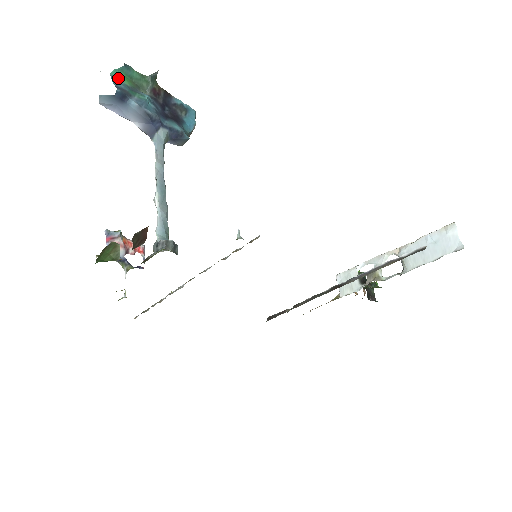
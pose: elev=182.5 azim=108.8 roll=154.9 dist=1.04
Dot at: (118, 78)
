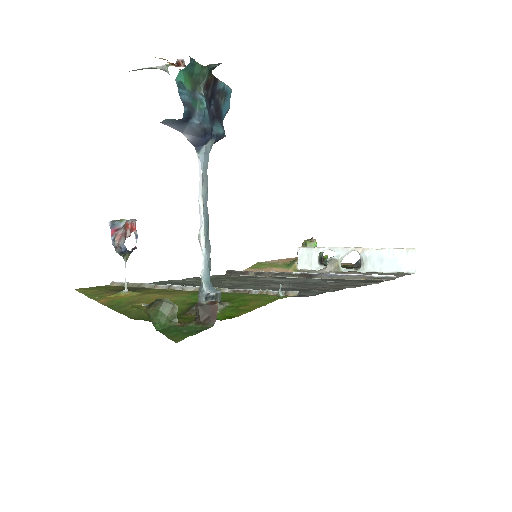
Dot at: (183, 84)
